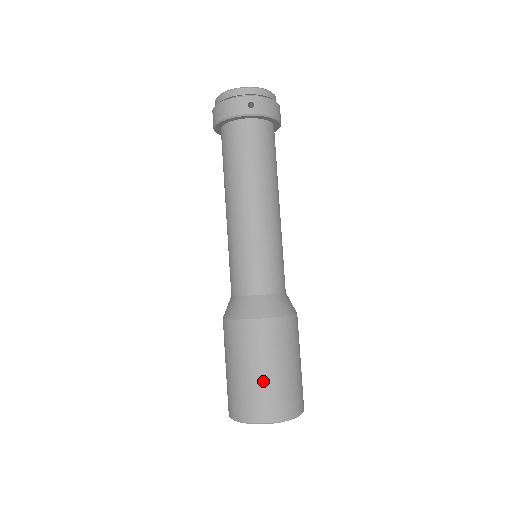
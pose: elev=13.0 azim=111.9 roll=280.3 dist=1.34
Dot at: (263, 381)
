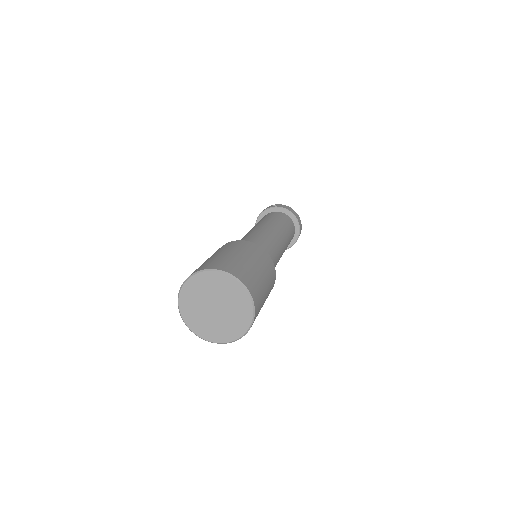
Dot at: (215, 257)
